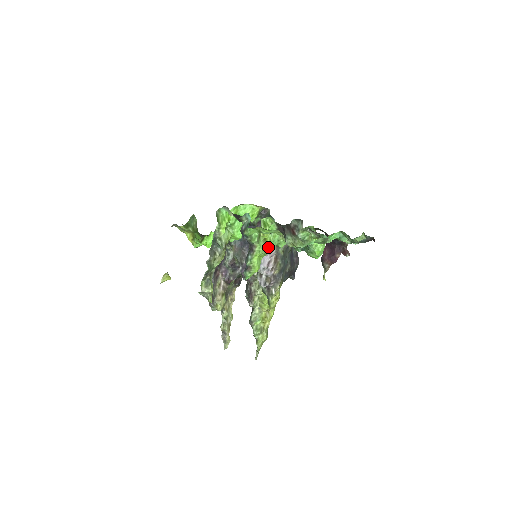
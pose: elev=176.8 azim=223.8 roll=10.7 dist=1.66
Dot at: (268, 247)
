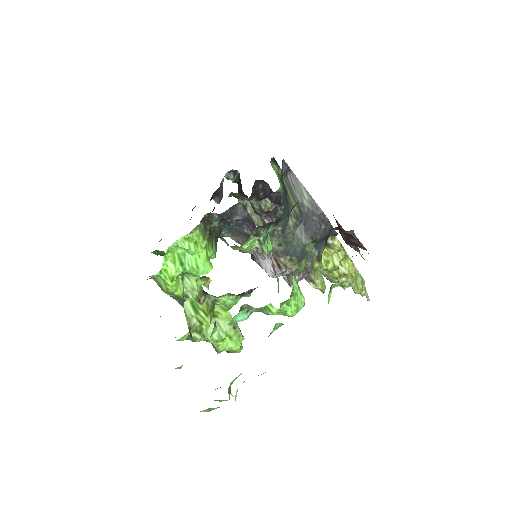
Dot at: (257, 249)
